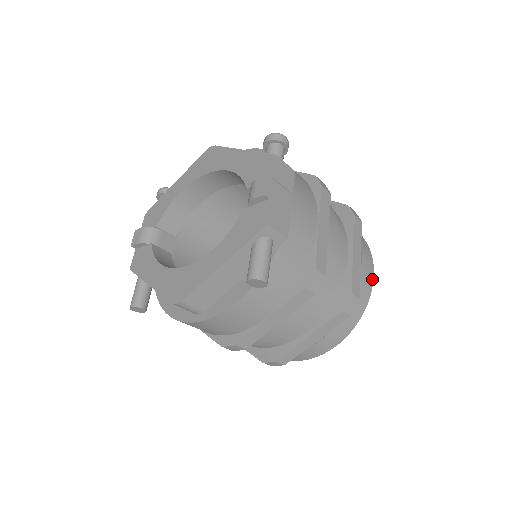
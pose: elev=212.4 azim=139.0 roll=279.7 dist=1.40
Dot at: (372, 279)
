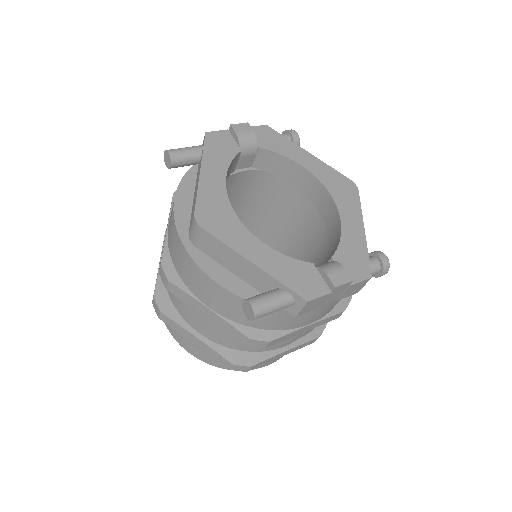
Dot at: (264, 366)
